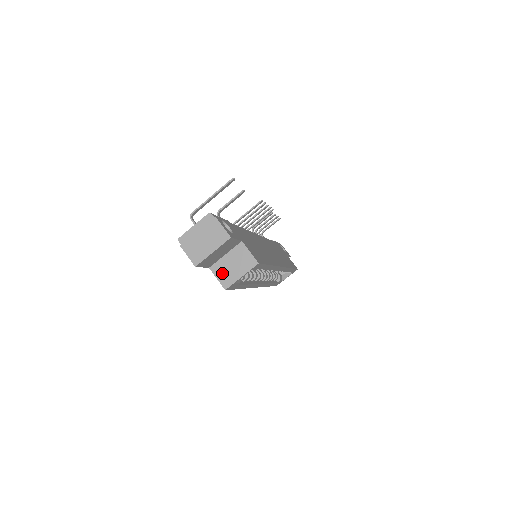
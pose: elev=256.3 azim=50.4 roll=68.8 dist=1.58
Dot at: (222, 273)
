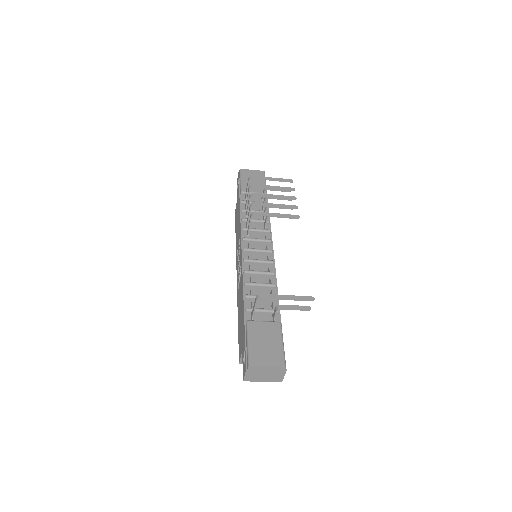
Dot at: occluded
